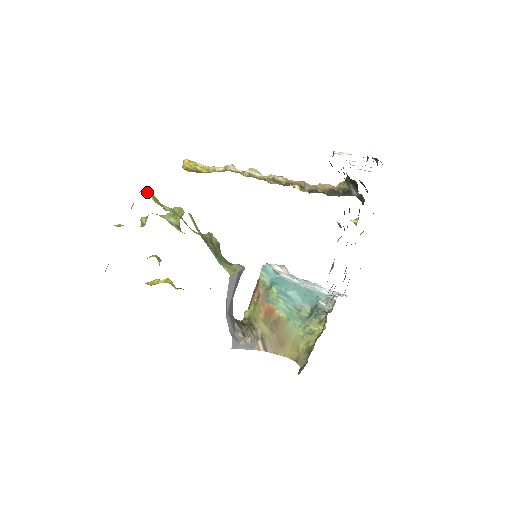
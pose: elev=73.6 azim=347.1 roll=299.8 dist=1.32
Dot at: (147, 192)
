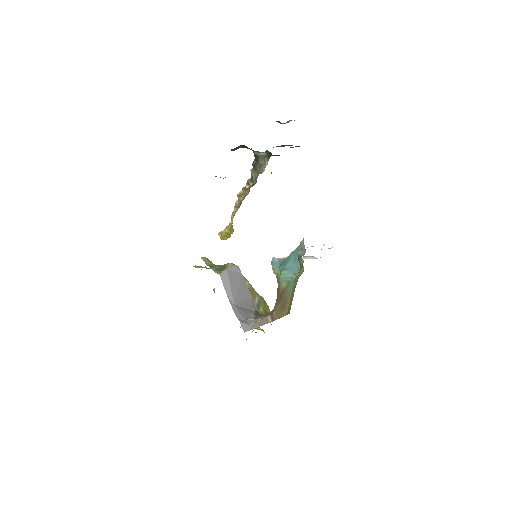
Dot at: occluded
